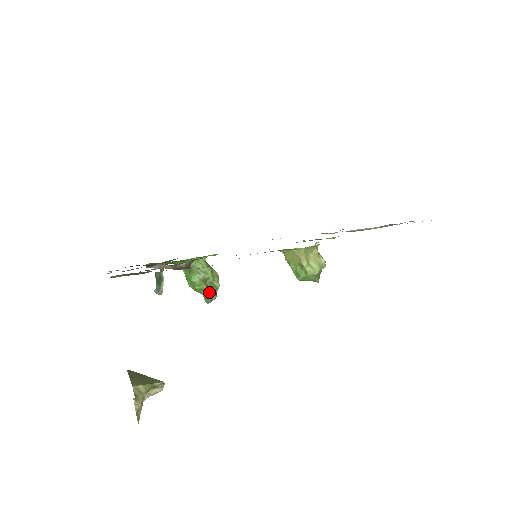
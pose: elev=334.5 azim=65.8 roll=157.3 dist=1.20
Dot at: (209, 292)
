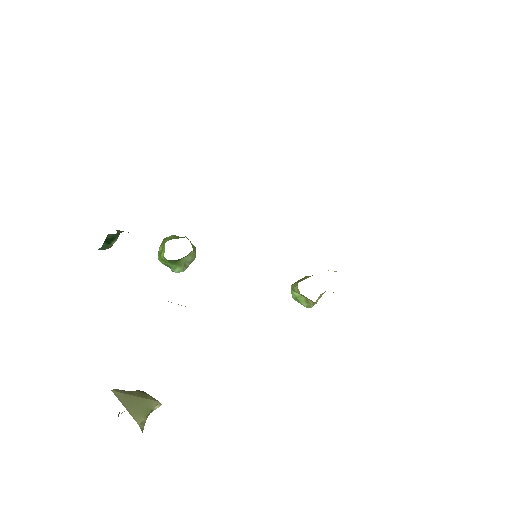
Dot at: occluded
